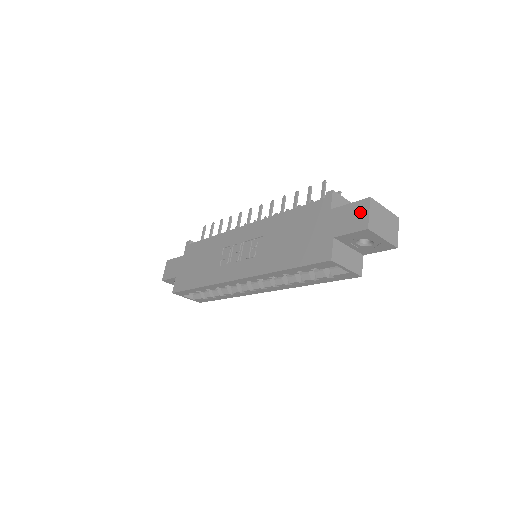
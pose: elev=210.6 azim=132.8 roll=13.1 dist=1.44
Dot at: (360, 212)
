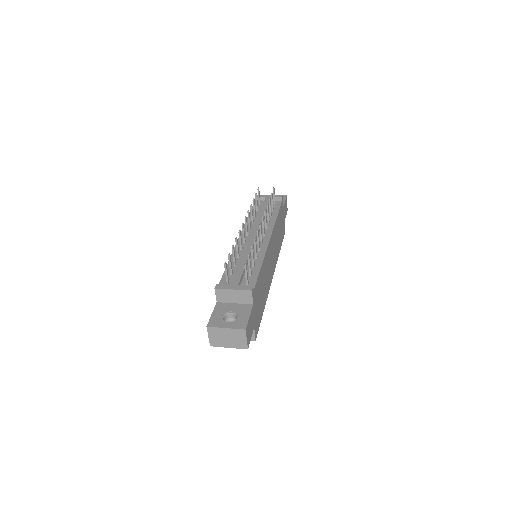
Dot at: occluded
